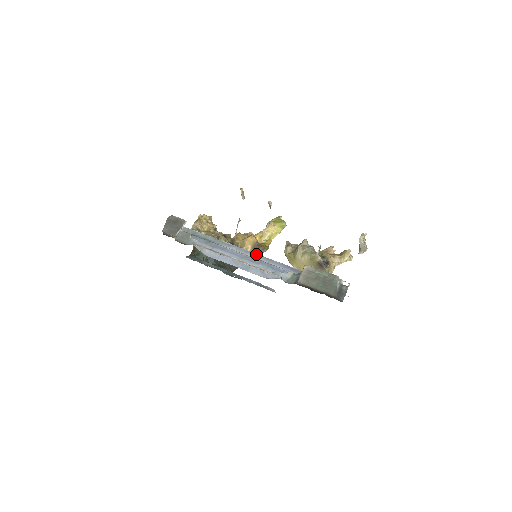
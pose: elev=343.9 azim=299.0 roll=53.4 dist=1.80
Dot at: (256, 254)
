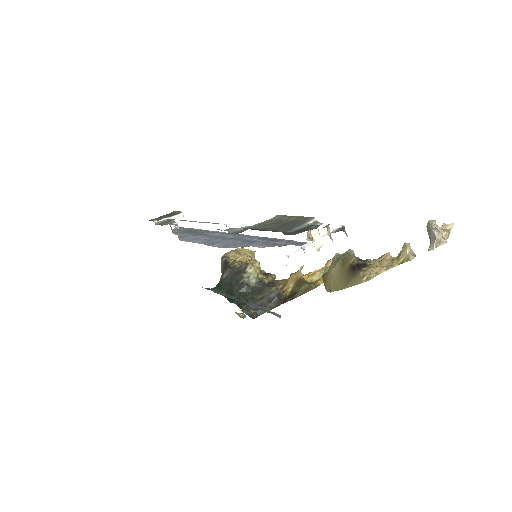
Dot at: (237, 234)
